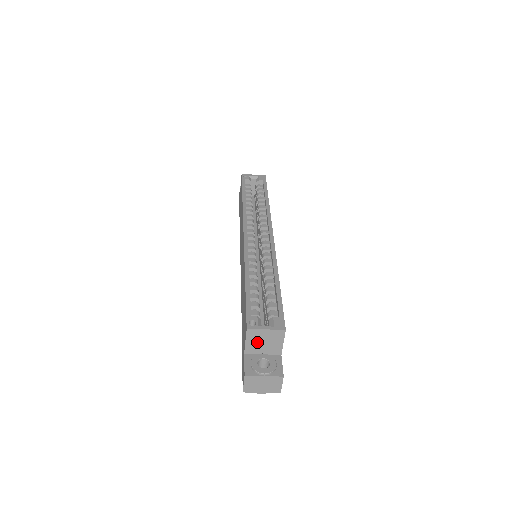
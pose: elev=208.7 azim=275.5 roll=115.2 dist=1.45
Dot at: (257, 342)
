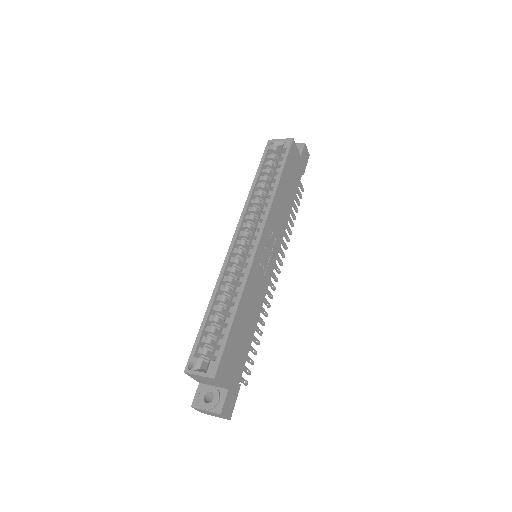
Dot at: (201, 379)
